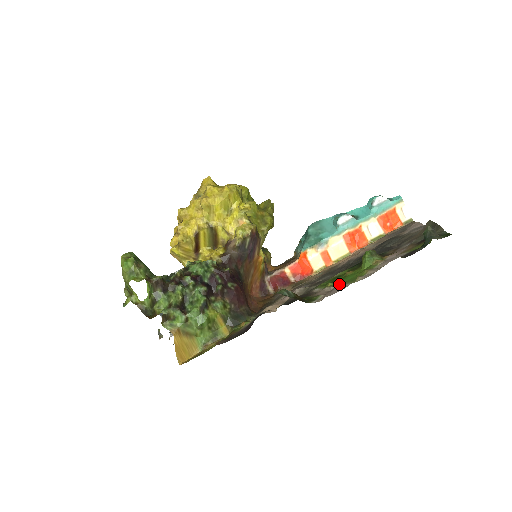
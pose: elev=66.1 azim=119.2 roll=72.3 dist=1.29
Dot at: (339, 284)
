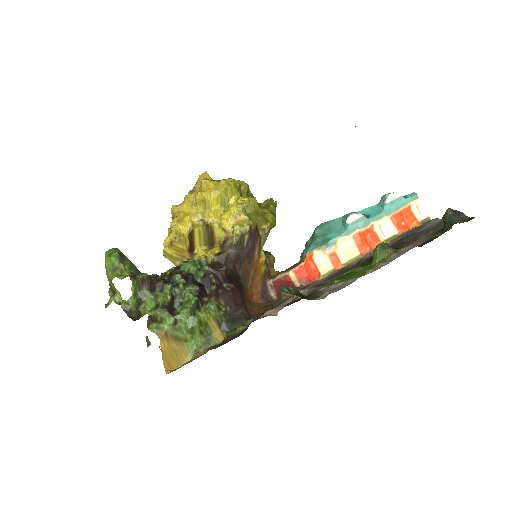
Dot at: (347, 280)
